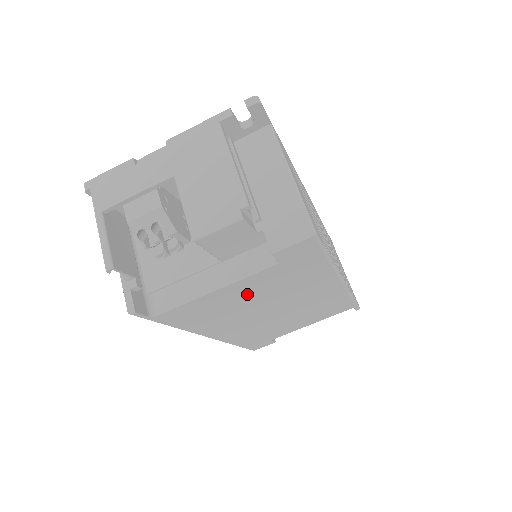
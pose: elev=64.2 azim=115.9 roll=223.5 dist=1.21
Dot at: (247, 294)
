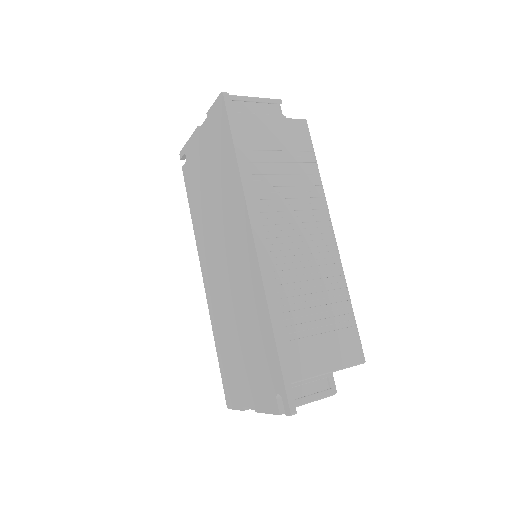
Dot at: occluded
